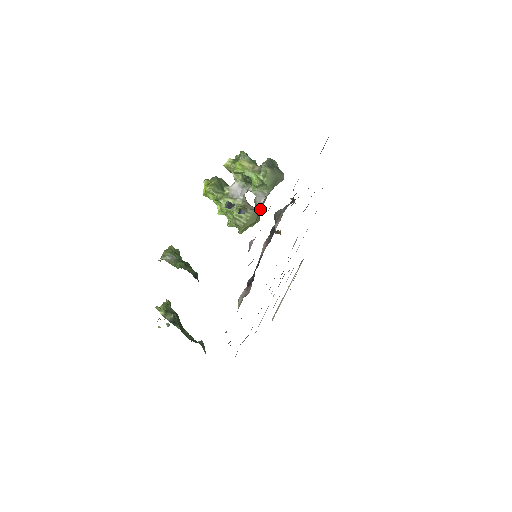
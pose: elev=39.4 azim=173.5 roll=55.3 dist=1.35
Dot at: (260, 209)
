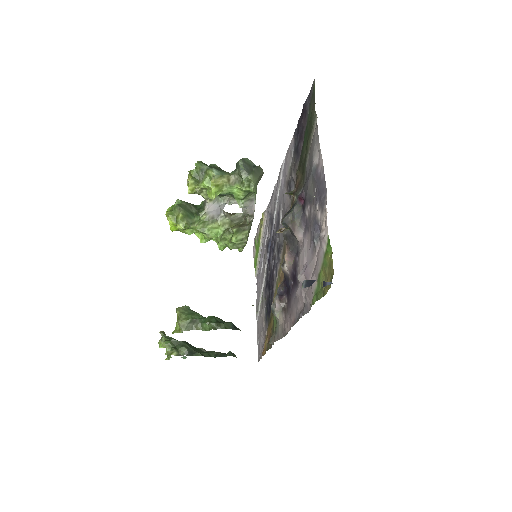
Dot at: (252, 217)
